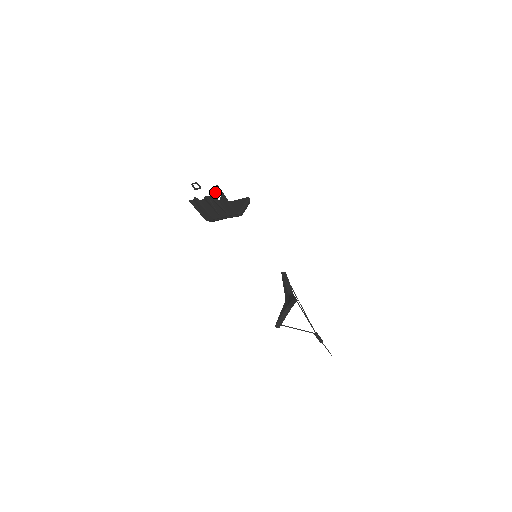
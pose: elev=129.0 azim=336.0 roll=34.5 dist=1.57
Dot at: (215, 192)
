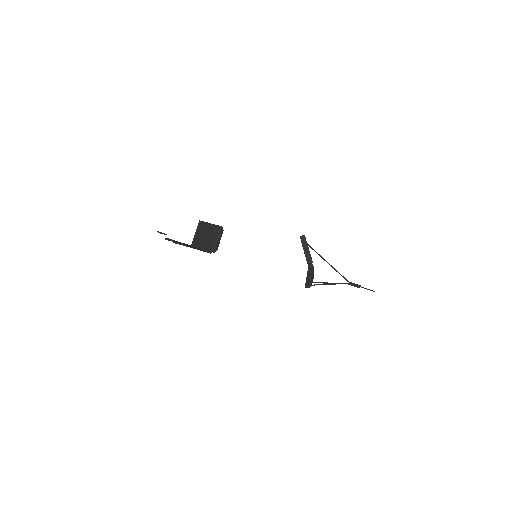
Dot at: occluded
